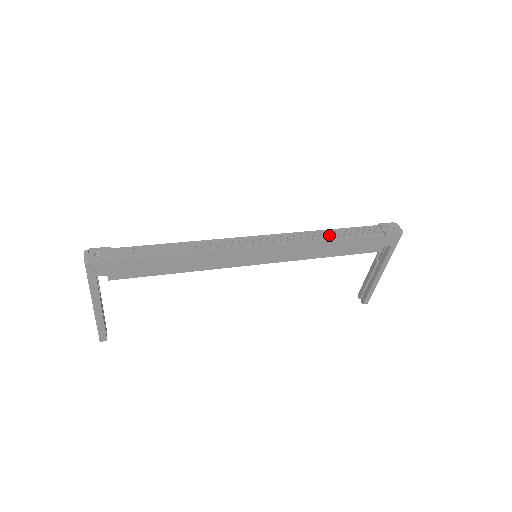
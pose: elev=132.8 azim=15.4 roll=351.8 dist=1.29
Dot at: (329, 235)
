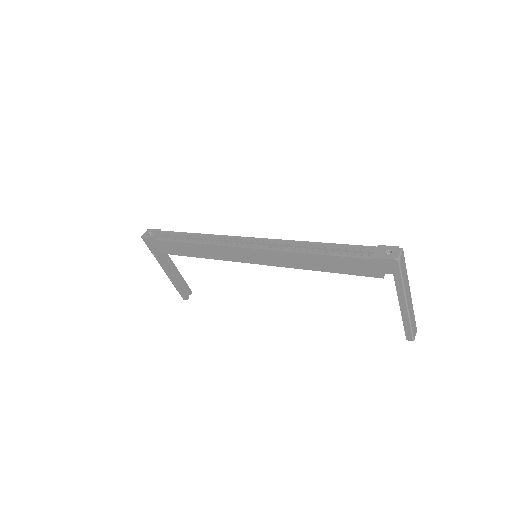
Dot at: (313, 248)
